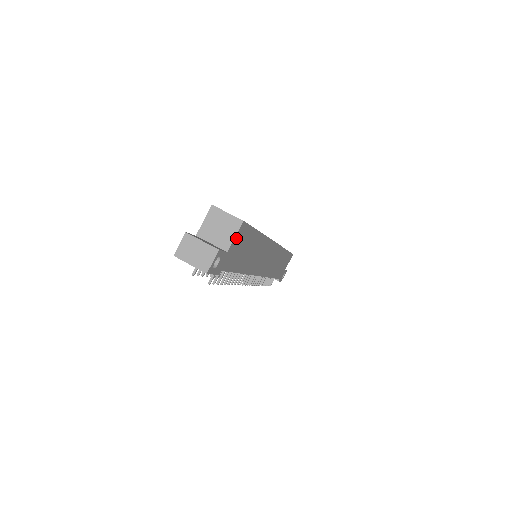
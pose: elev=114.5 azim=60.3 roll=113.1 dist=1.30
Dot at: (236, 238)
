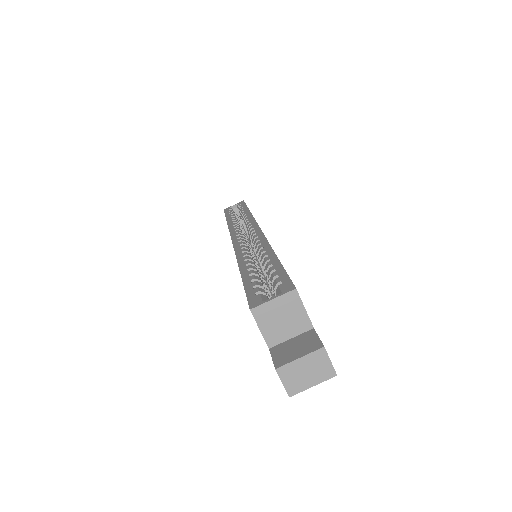
Dot at: (303, 307)
